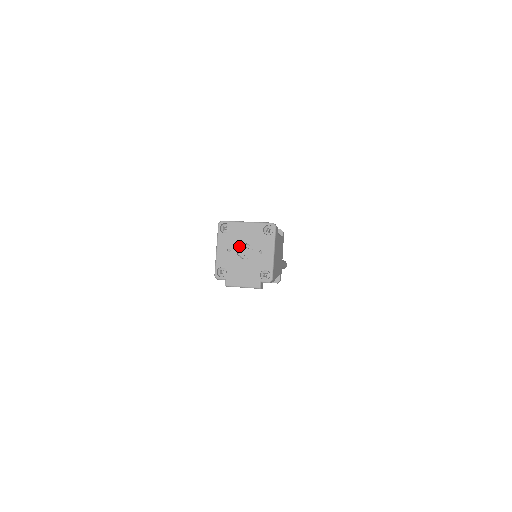
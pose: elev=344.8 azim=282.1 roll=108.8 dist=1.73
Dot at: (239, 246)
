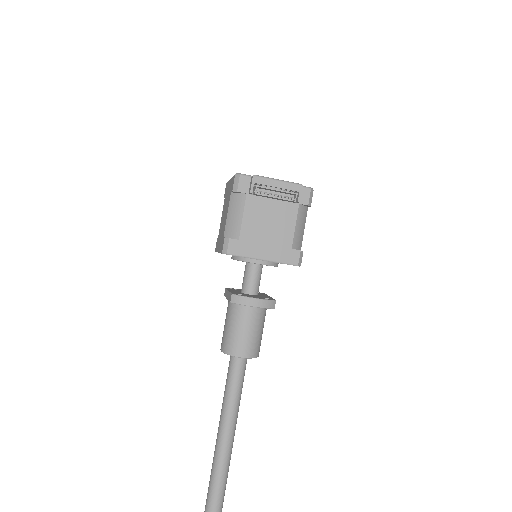
Dot at: occluded
